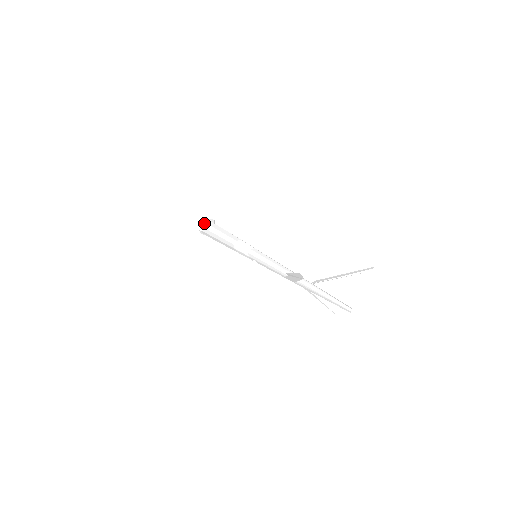
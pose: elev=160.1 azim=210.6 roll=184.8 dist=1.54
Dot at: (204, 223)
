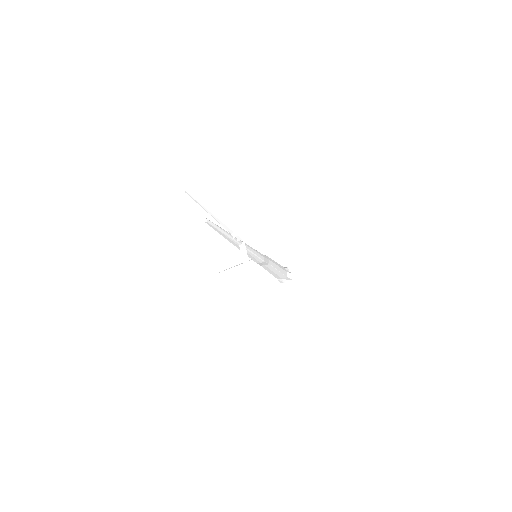
Dot at: occluded
